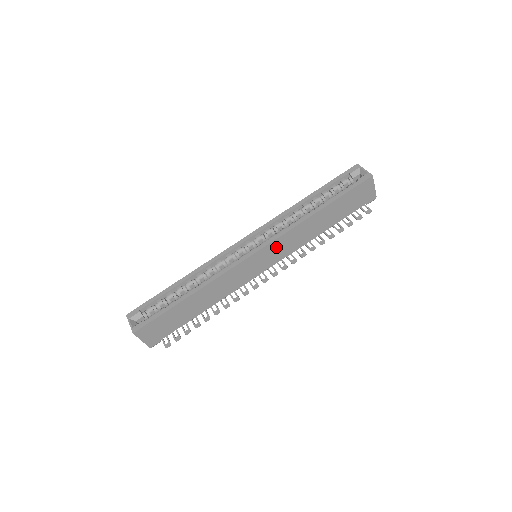
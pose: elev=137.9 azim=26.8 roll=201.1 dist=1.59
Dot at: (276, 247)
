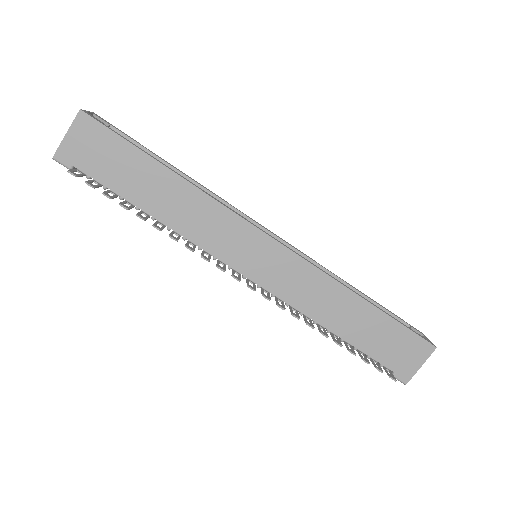
Dot at: (289, 267)
